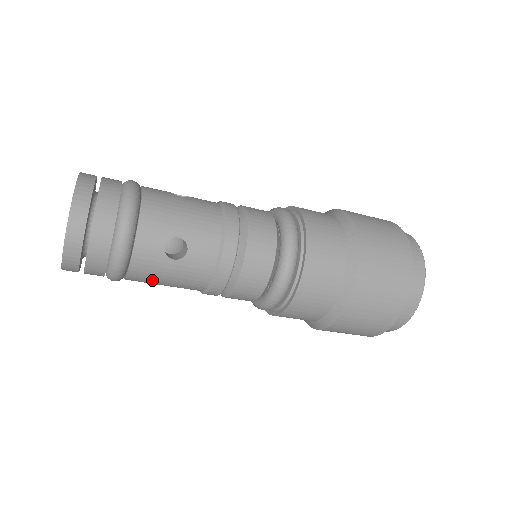
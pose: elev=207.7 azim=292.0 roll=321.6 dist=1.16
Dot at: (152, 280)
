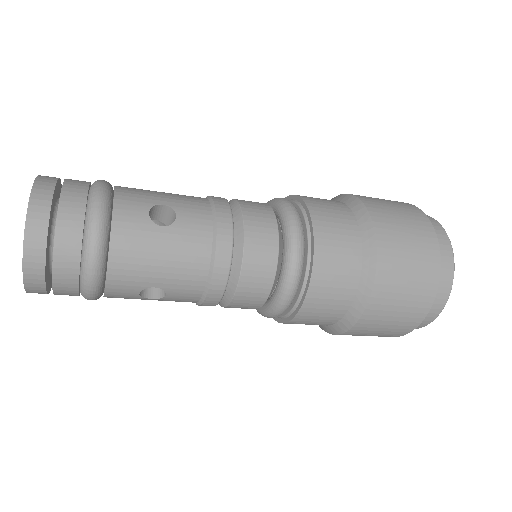
Dot at: occluded
